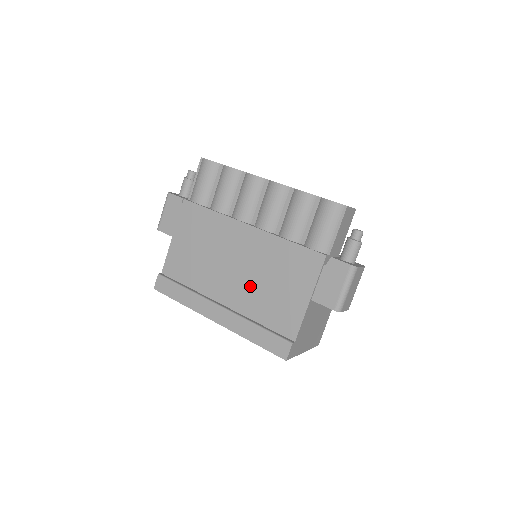
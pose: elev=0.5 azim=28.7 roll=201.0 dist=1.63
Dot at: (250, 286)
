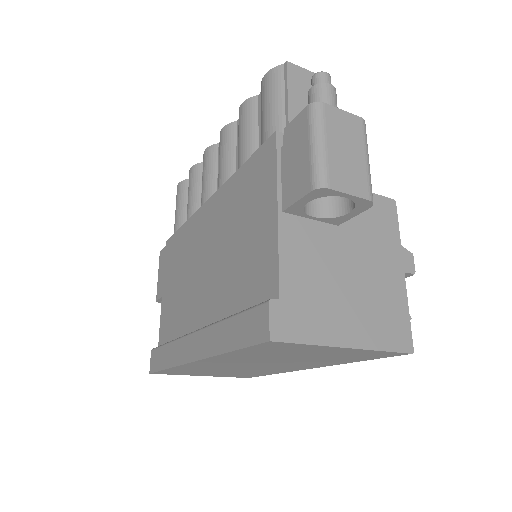
Dot at: (220, 271)
